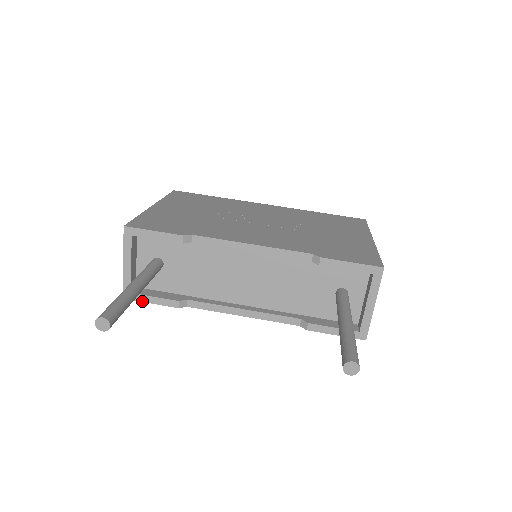
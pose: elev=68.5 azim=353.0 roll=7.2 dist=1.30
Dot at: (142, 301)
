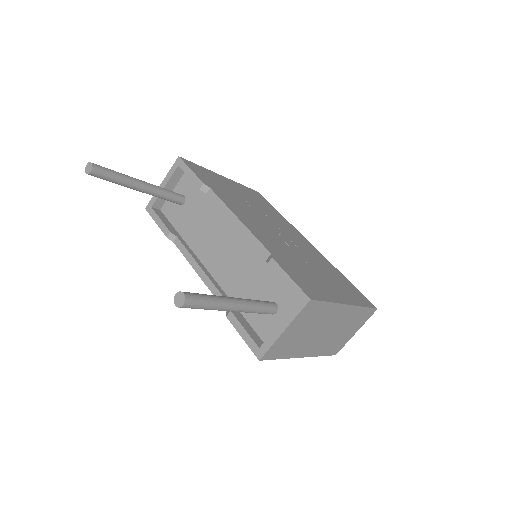
Dot at: (153, 218)
